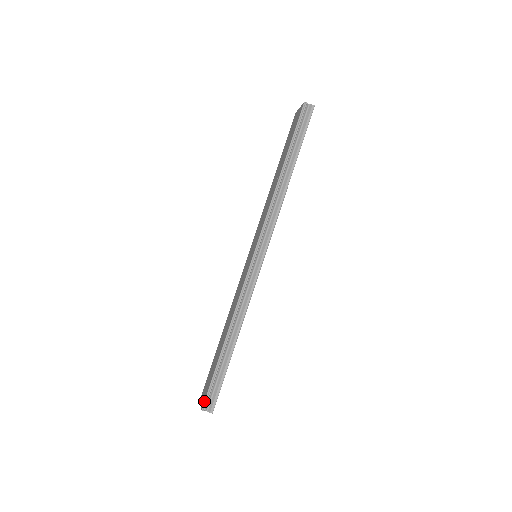
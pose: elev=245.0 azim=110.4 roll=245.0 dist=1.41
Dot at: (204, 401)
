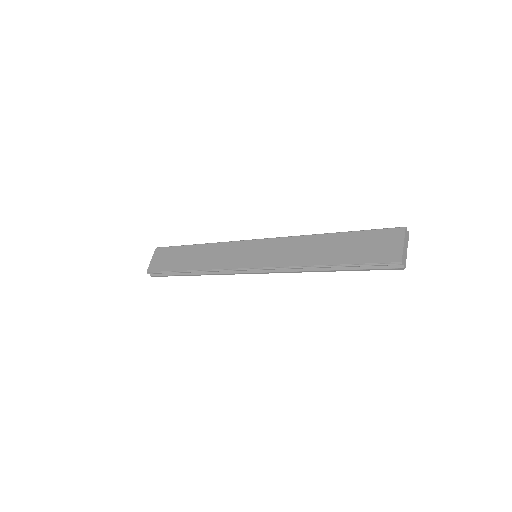
Dot at: (151, 272)
